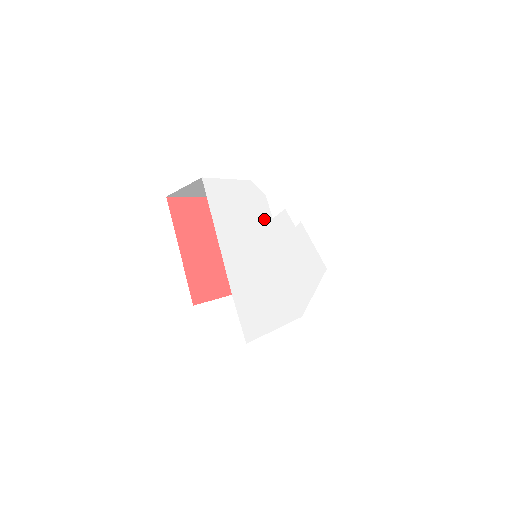
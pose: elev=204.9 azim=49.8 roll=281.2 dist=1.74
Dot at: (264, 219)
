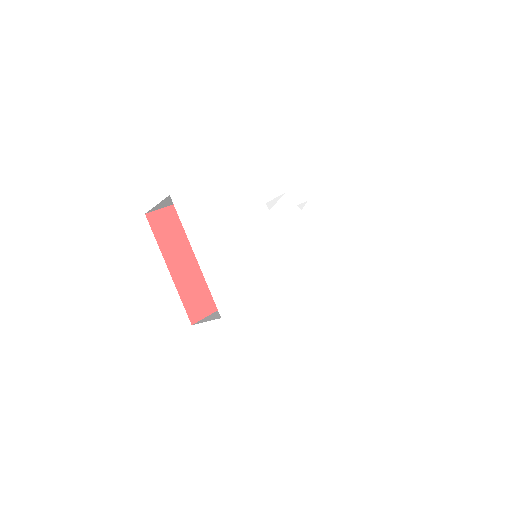
Dot at: (257, 215)
